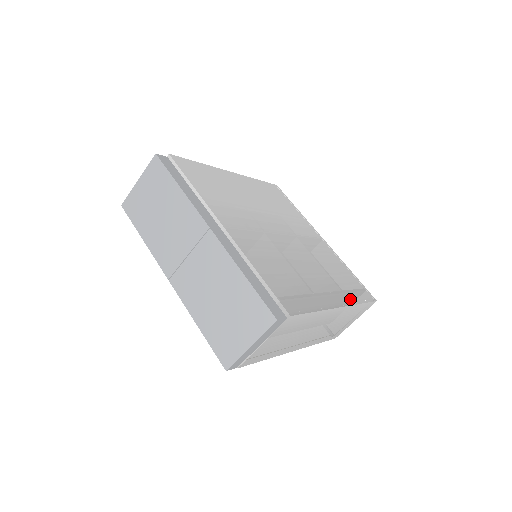
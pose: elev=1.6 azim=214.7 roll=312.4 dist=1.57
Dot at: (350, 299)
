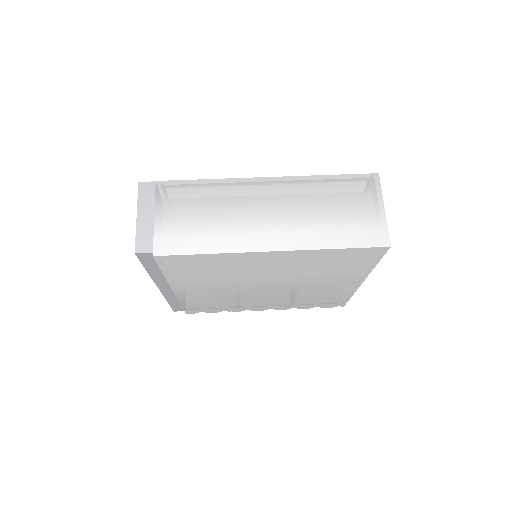
Dot at: (292, 307)
